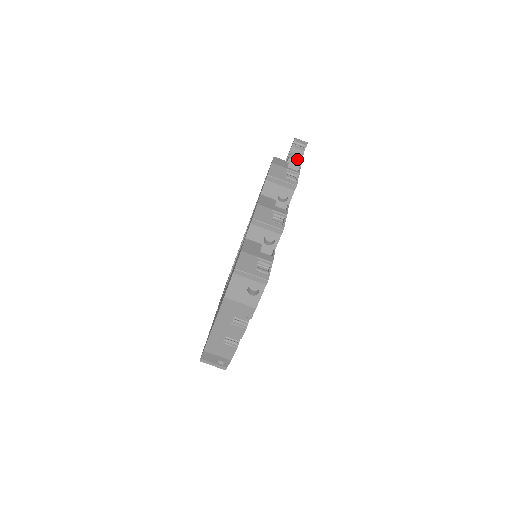
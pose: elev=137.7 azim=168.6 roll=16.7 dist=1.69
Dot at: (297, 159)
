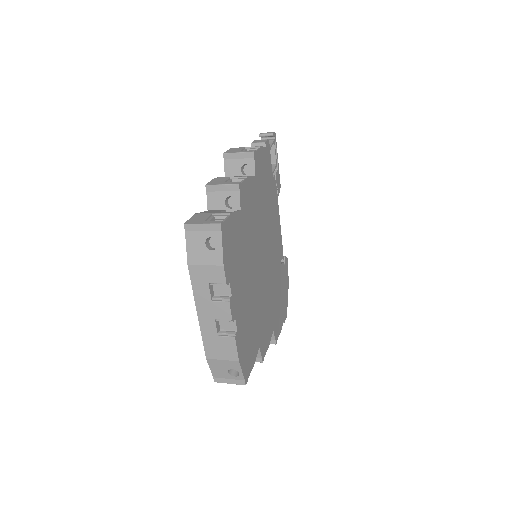
Dot at: (260, 141)
